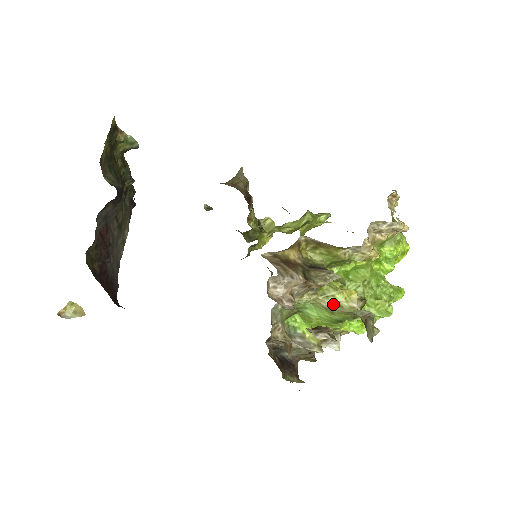
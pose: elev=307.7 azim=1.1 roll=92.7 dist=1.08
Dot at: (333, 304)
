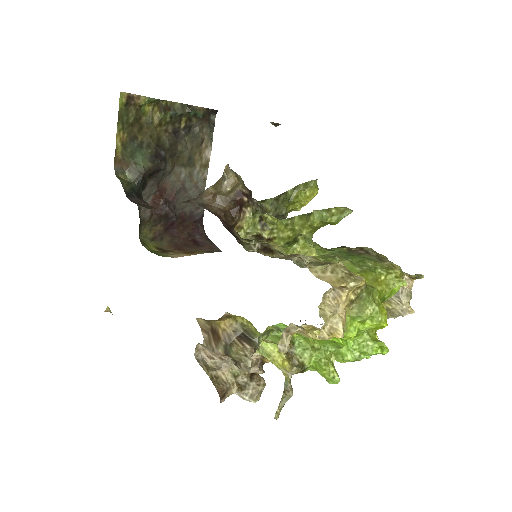
Dot at: occluded
